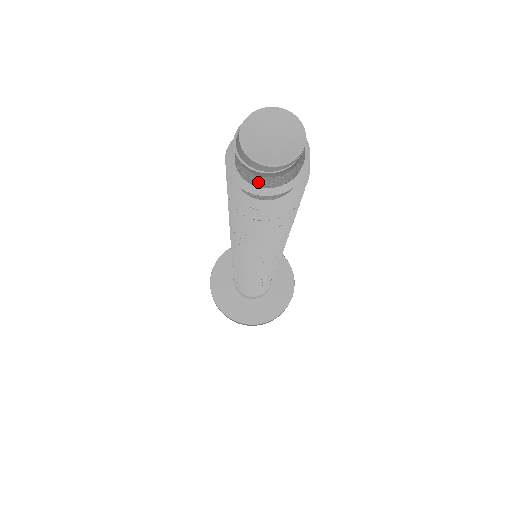
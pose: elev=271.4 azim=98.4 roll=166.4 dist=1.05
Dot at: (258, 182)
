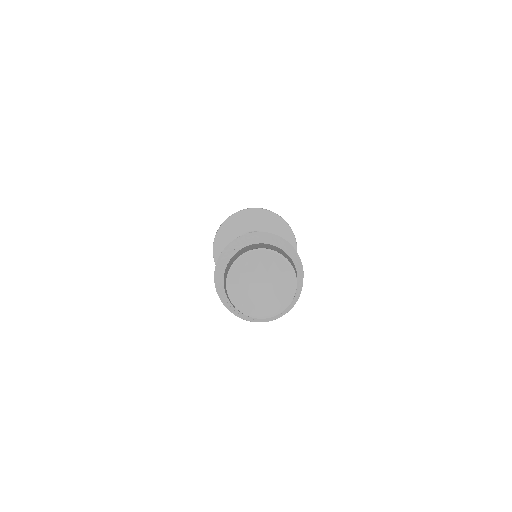
Dot at: occluded
